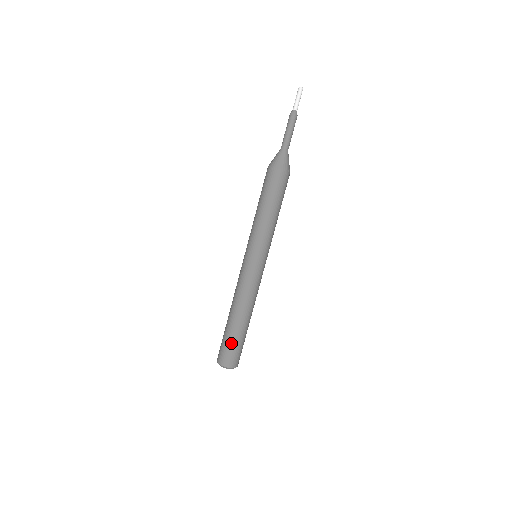
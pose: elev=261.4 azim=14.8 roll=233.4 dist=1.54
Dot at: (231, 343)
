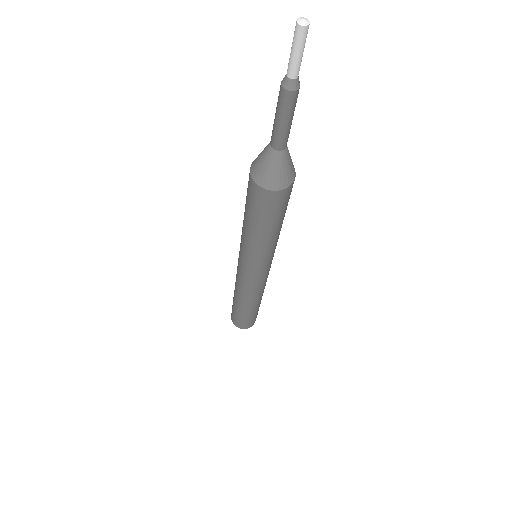
Dot at: (244, 319)
